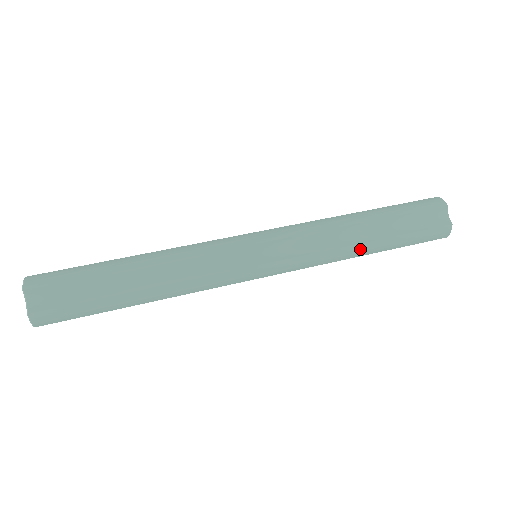
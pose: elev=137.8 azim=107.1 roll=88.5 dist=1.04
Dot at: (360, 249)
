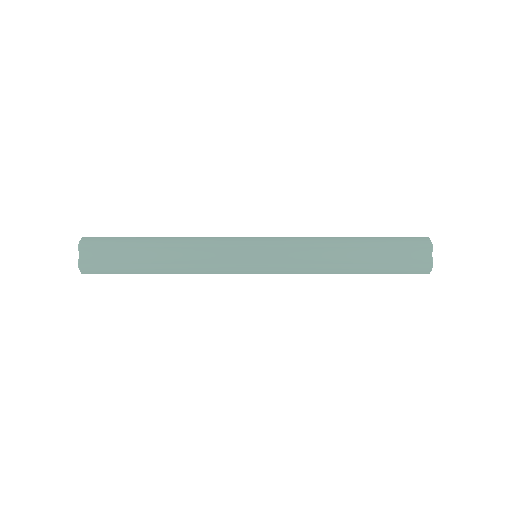
Dot at: (341, 240)
